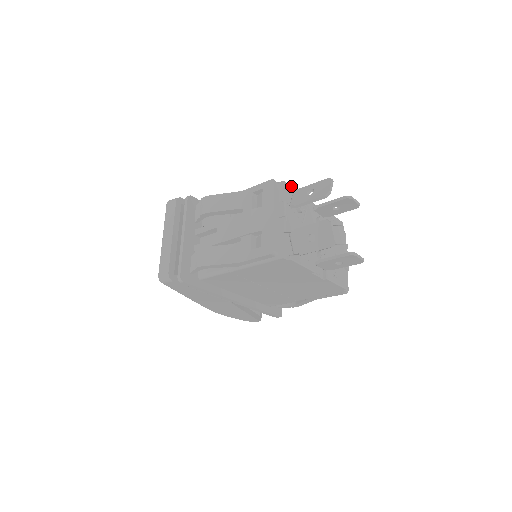
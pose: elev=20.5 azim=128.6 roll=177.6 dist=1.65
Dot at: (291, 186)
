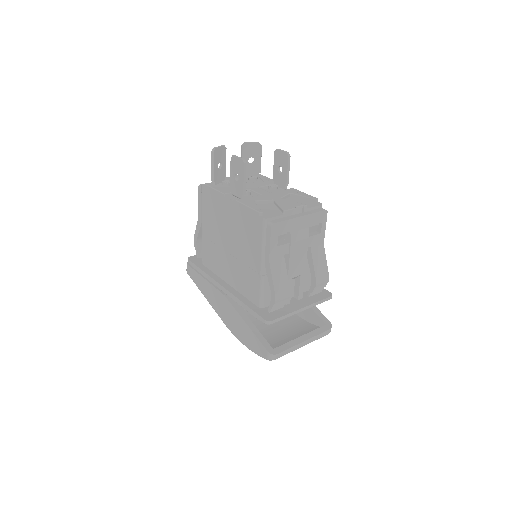
Dot at: occluded
